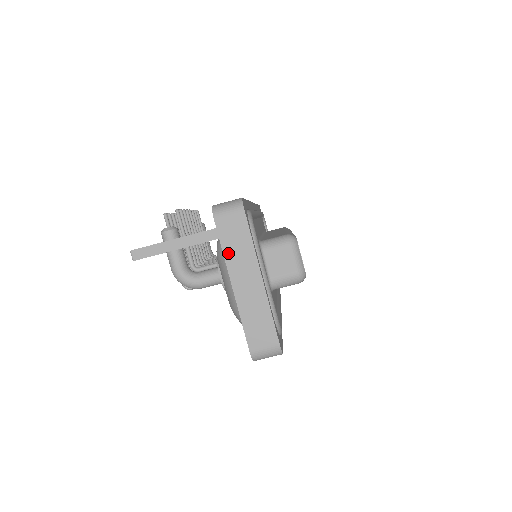
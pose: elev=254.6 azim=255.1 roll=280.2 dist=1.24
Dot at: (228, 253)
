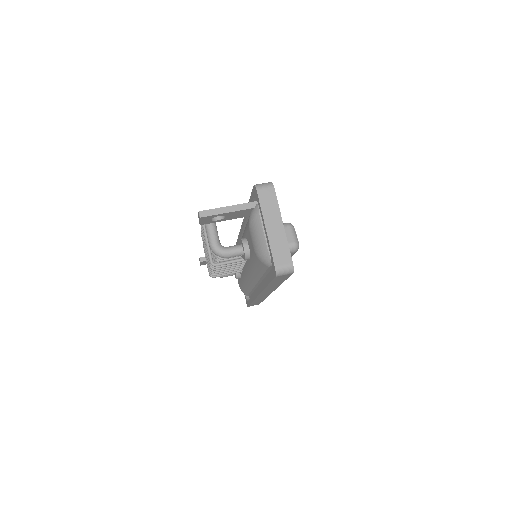
Dot at: (264, 209)
